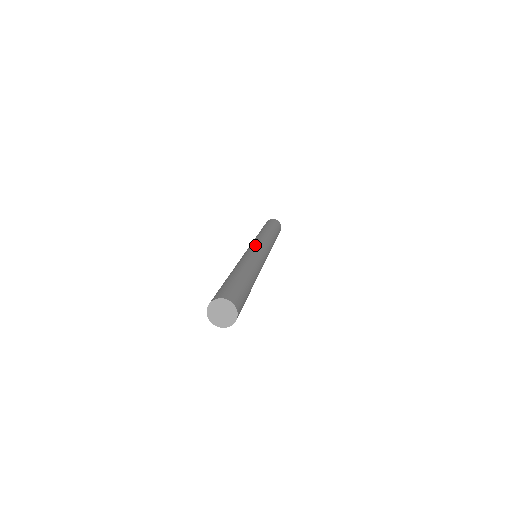
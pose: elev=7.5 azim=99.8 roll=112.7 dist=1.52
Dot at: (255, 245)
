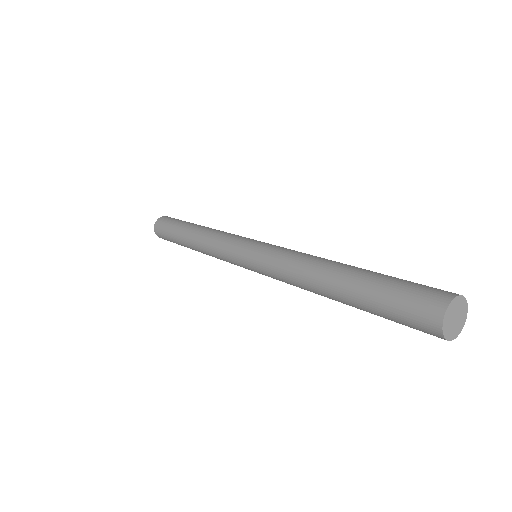
Dot at: (252, 242)
